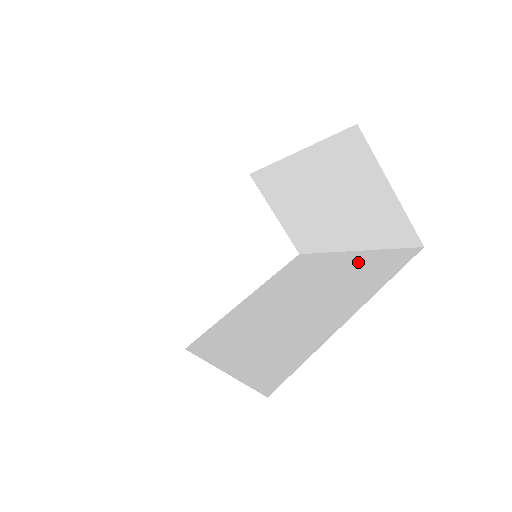
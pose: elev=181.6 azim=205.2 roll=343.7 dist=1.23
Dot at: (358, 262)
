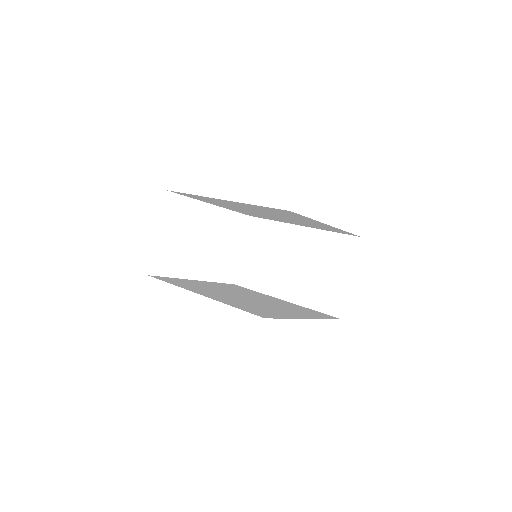
Dot at: (295, 306)
